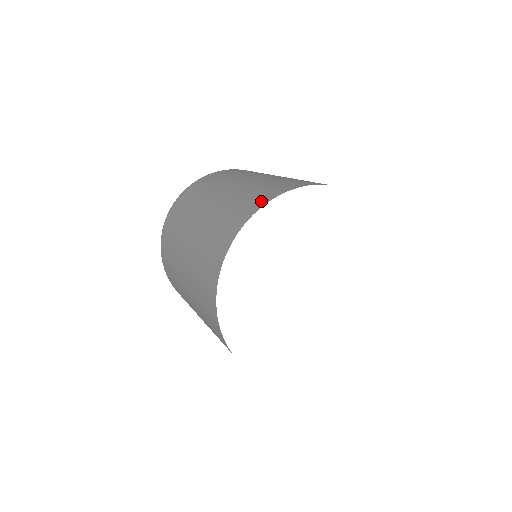
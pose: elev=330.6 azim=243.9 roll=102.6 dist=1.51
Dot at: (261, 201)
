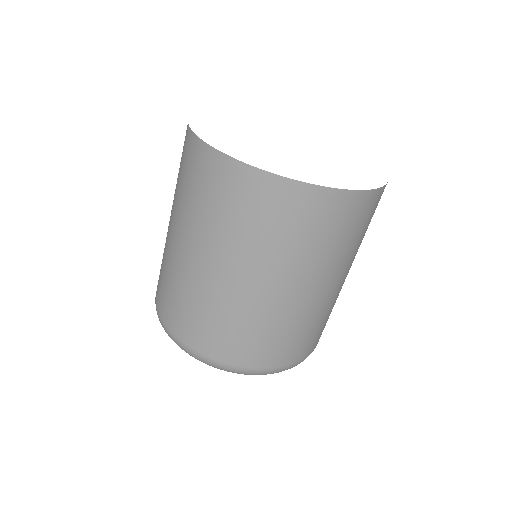
Dot at: occluded
